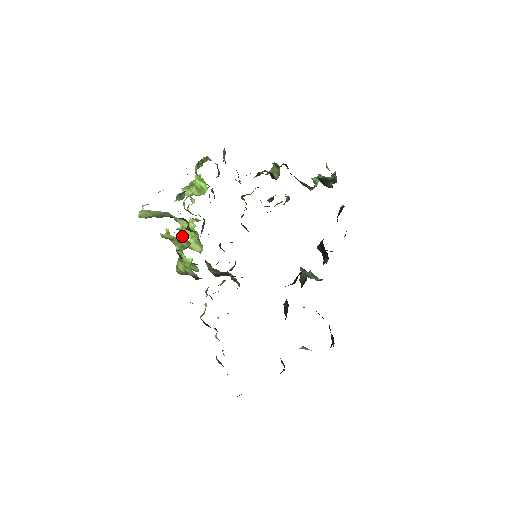
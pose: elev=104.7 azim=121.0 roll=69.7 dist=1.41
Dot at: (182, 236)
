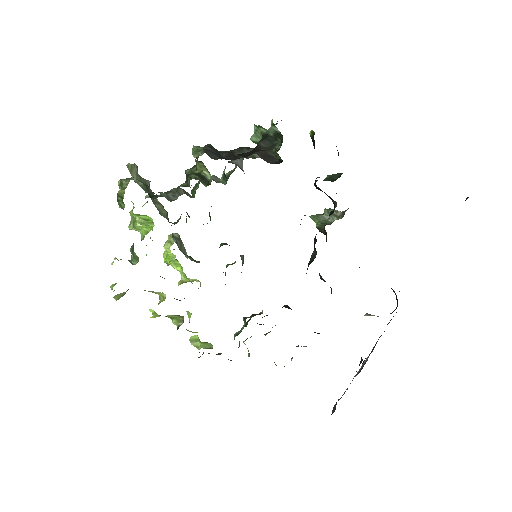
Dot at: occluded
